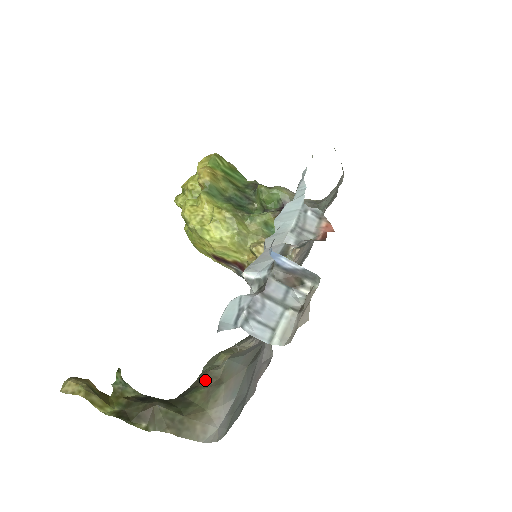
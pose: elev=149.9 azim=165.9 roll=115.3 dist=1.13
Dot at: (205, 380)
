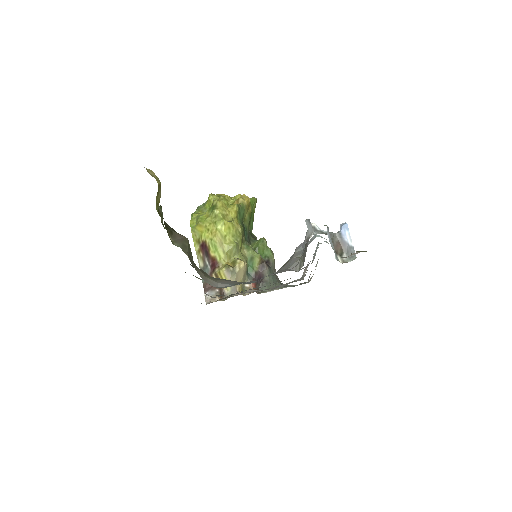
Dot at: occluded
